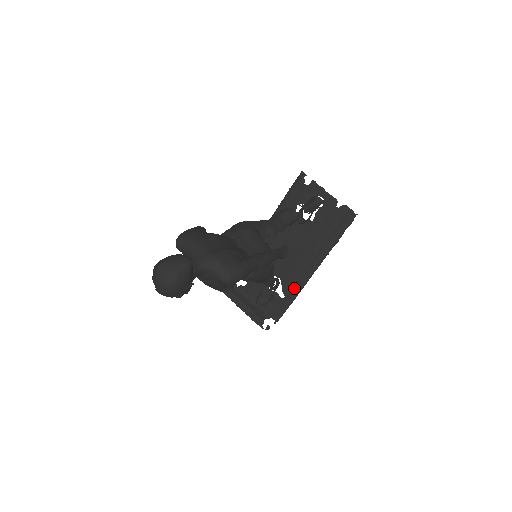
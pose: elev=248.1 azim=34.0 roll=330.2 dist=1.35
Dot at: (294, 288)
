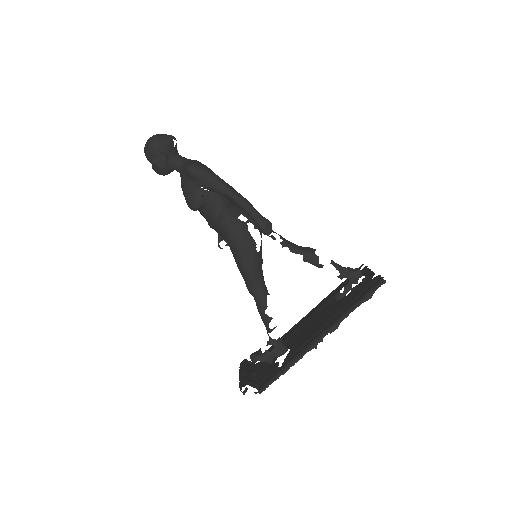
Dot at: (294, 355)
